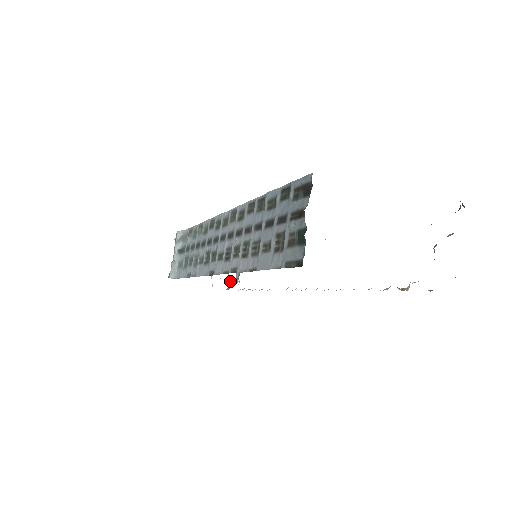
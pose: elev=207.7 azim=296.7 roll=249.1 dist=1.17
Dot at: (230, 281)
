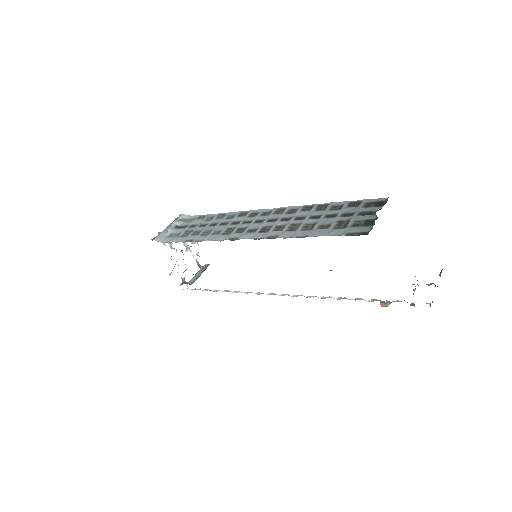
Dot at: (184, 281)
